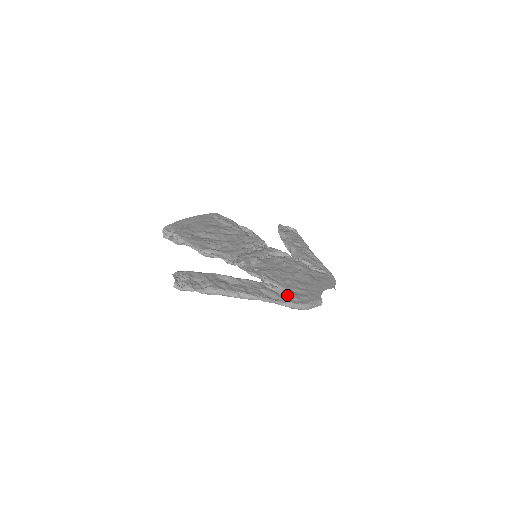
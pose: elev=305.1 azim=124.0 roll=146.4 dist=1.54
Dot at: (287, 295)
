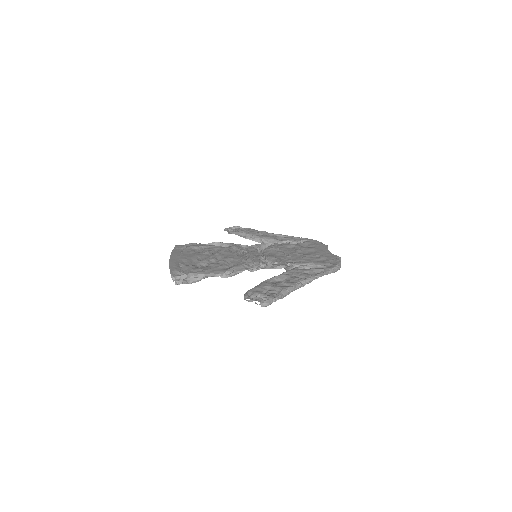
Dot at: (321, 265)
